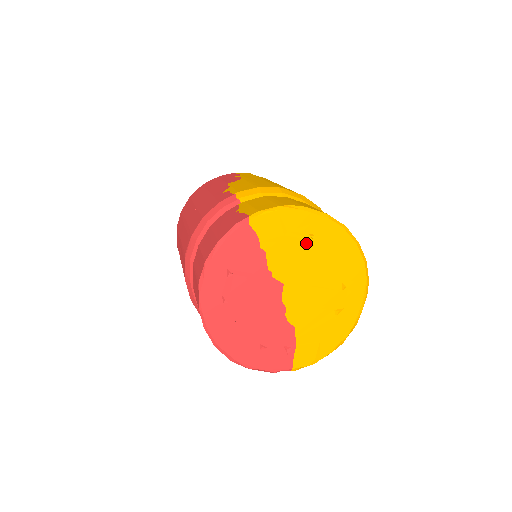
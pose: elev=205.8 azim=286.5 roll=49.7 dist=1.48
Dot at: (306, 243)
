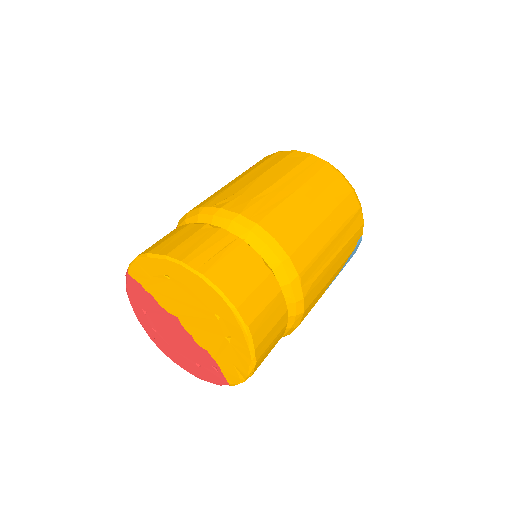
Dot at: (168, 283)
